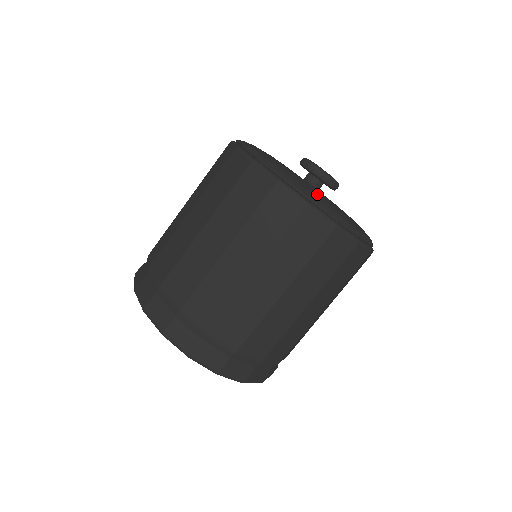
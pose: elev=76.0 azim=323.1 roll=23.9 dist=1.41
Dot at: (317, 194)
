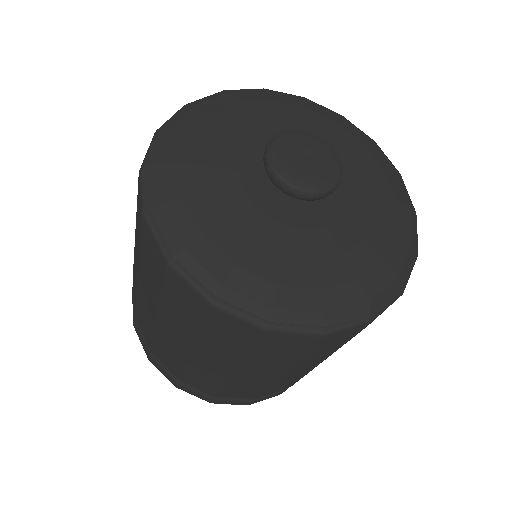
Dot at: (284, 284)
